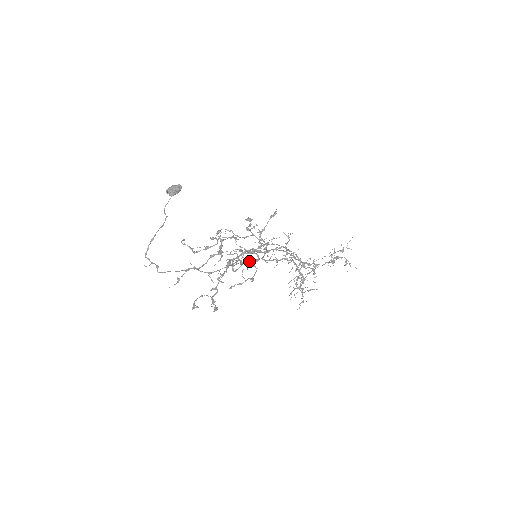
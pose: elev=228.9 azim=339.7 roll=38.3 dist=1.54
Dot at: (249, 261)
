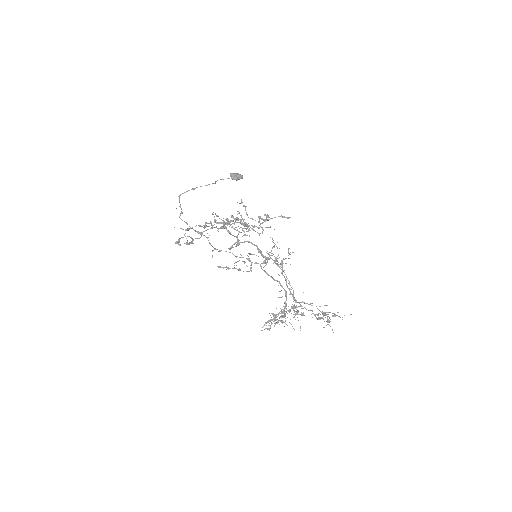
Dot at: (249, 260)
